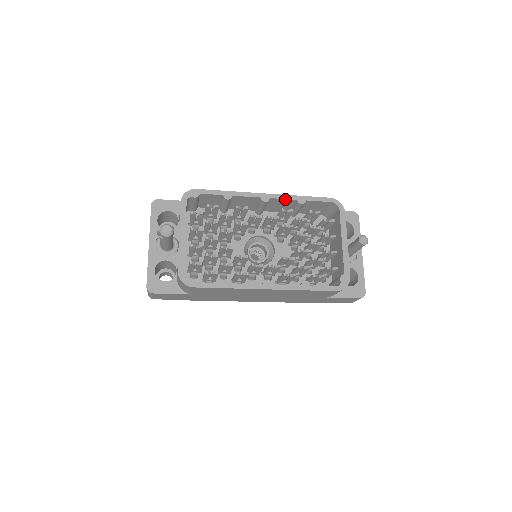
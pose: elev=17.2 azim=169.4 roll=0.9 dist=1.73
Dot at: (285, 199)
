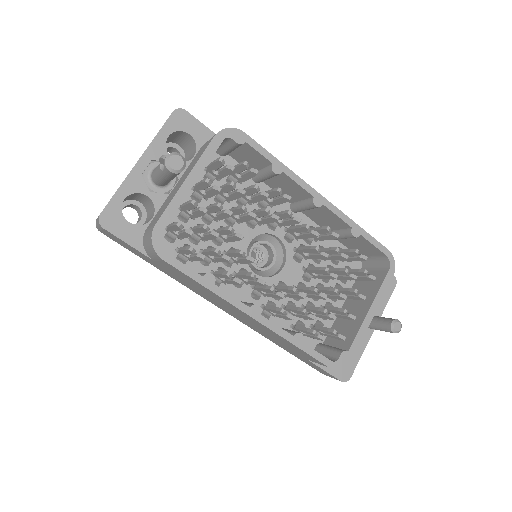
Dot at: (339, 217)
